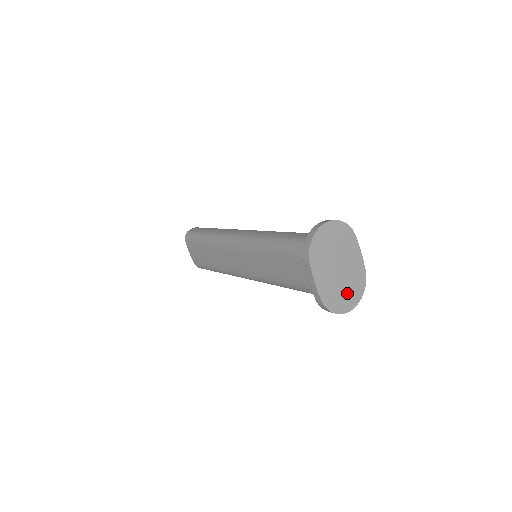
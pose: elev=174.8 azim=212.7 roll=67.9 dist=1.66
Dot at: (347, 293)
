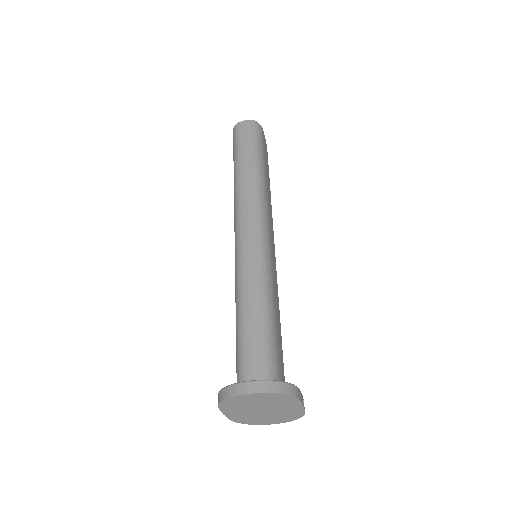
Dot at: (270, 419)
